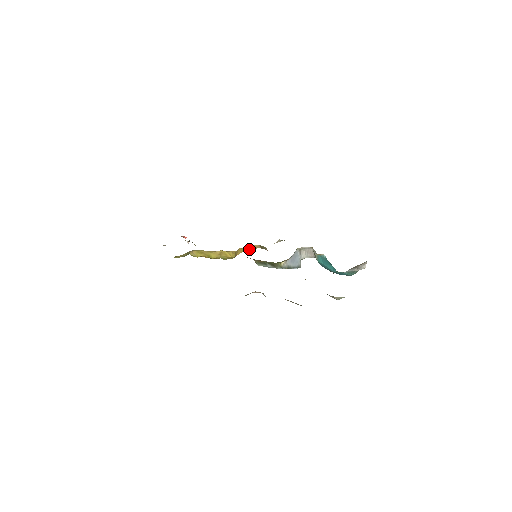
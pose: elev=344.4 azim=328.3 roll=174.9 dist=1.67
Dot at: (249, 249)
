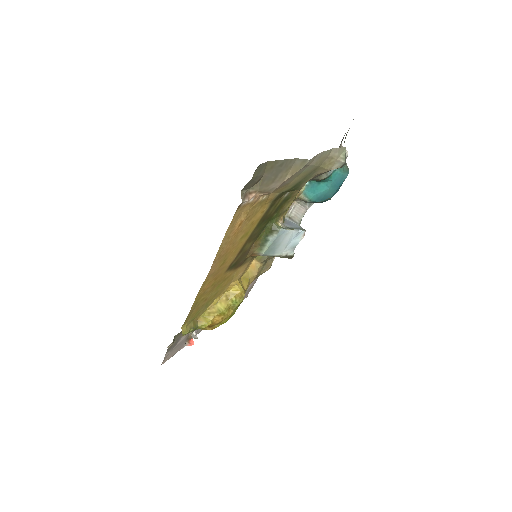
Dot at: (252, 277)
